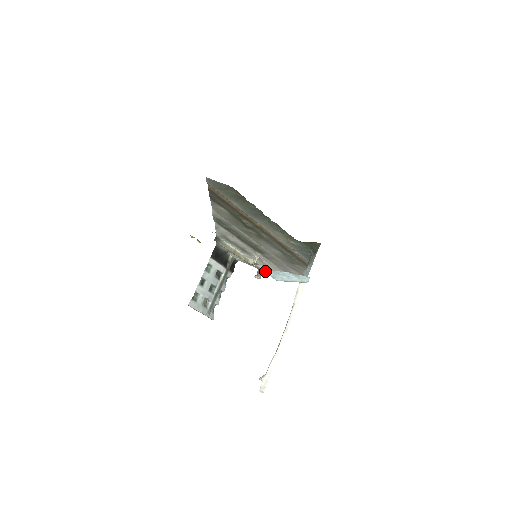
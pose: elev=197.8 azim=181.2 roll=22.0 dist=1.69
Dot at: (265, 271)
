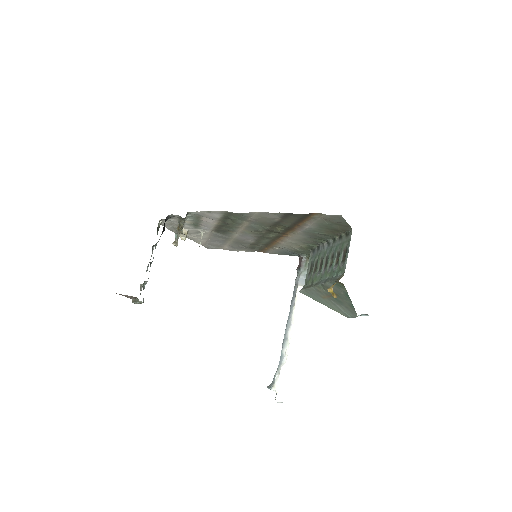
Dot at: occluded
